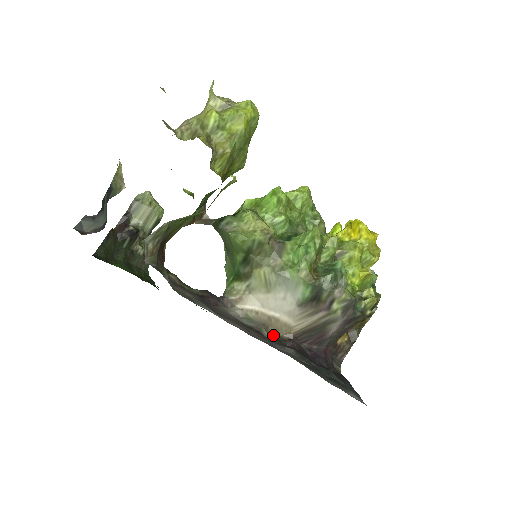
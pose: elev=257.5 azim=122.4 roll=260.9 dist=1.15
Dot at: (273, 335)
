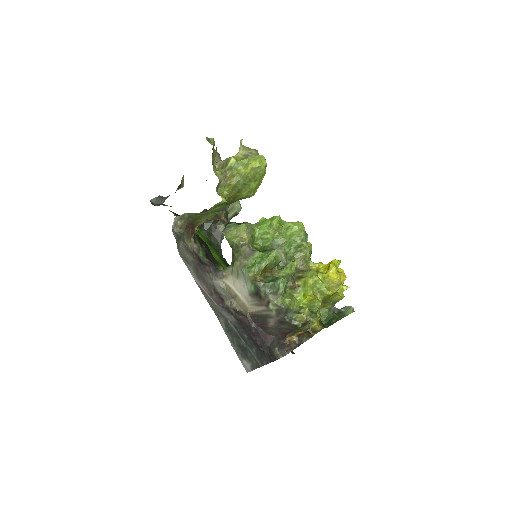
Dot at: (236, 307)
